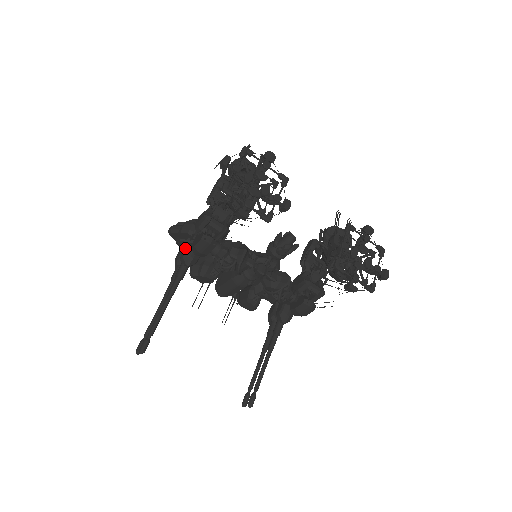
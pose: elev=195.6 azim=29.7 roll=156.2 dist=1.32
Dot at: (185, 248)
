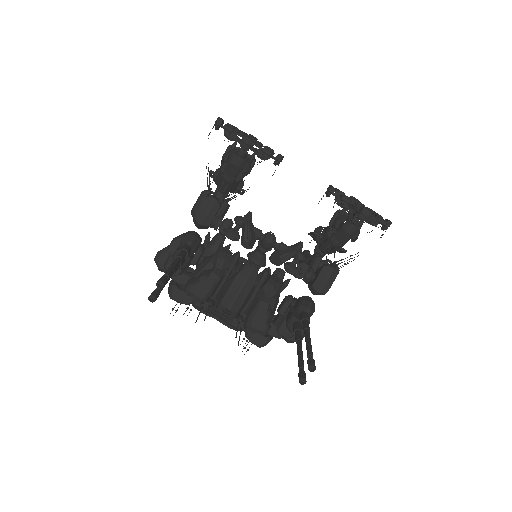
Dot at: (184, 235)
